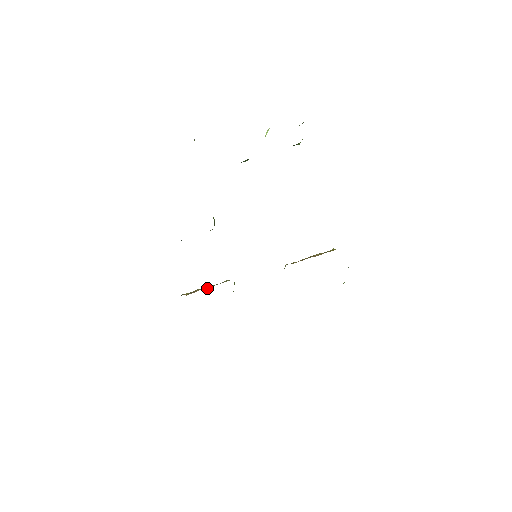
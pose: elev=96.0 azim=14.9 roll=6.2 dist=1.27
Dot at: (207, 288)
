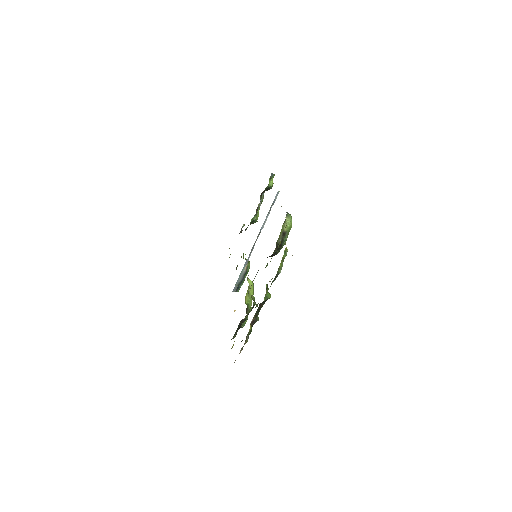
Dot at: occluded
